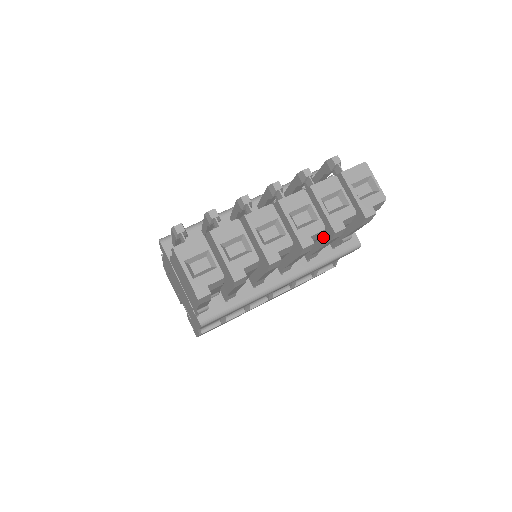
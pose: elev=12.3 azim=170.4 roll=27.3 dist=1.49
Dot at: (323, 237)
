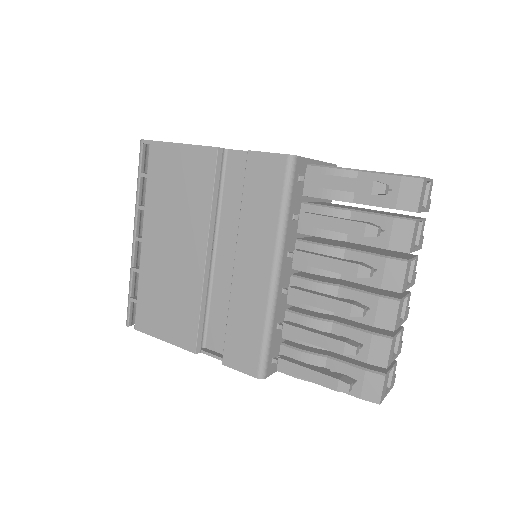
Dot at: occluded
